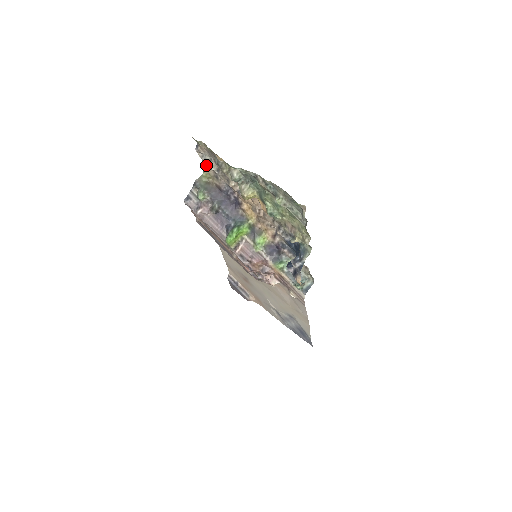
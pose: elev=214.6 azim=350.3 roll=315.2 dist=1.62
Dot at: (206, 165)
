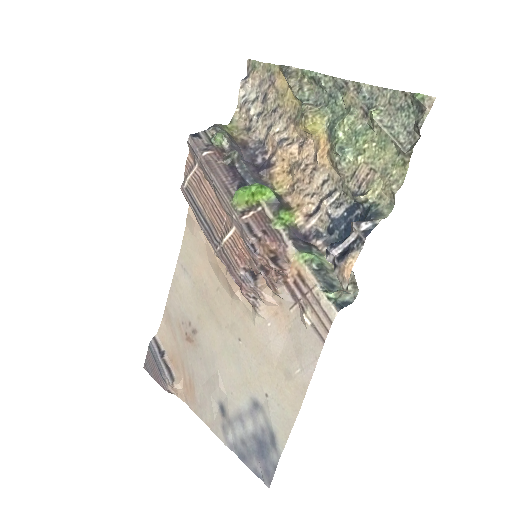
Dot at: (240, 113)
